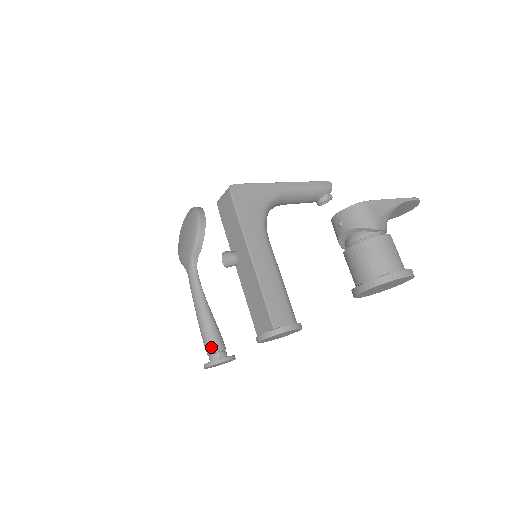
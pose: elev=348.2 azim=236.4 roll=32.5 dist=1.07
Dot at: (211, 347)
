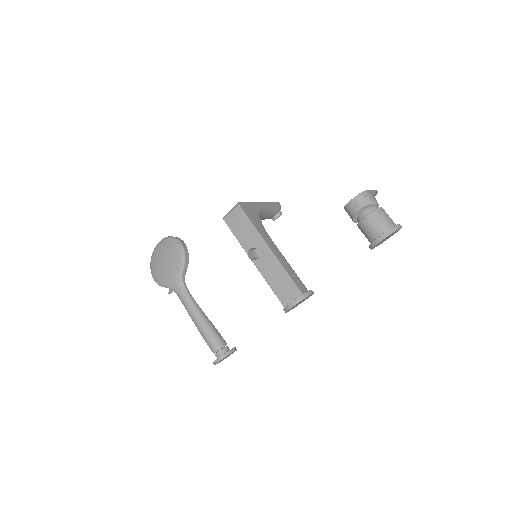
Dot at: (218, 344)
